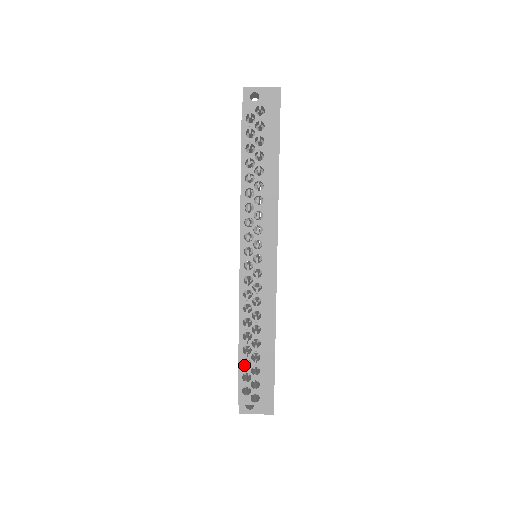
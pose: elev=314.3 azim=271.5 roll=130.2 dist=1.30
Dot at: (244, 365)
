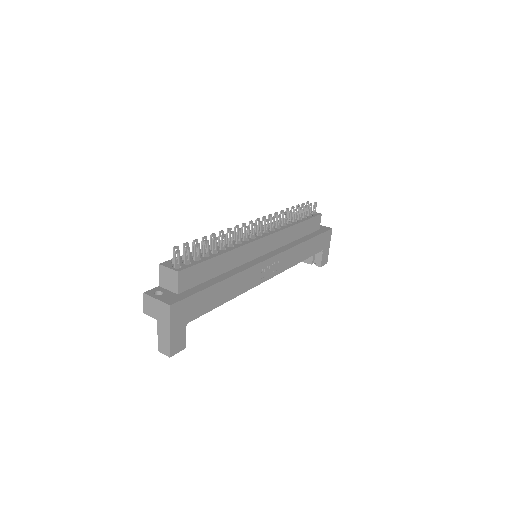
Dot at: occluded
